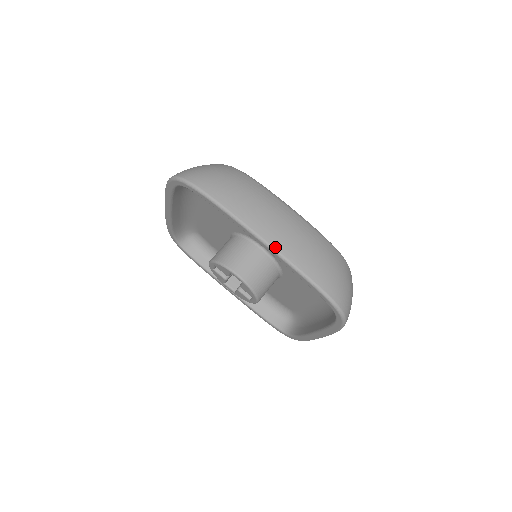
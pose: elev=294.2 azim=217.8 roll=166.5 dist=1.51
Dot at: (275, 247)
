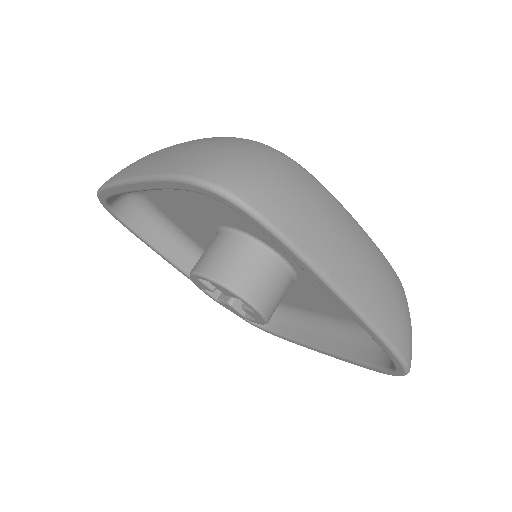
Dot at: (364, 312)
